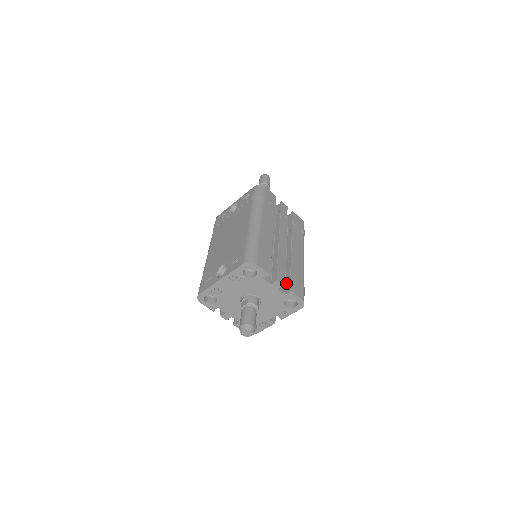
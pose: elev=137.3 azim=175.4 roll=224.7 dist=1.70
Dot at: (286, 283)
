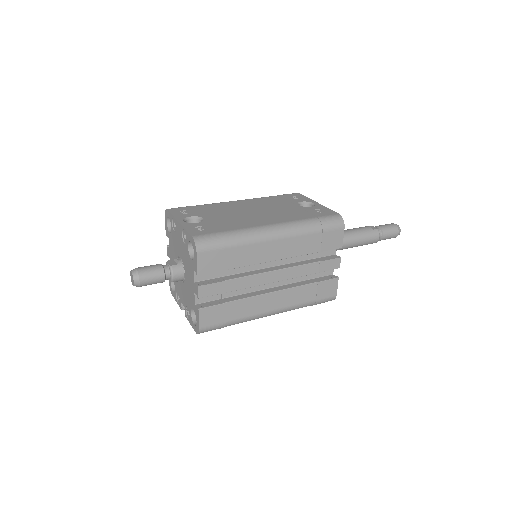
Dot at: (214, 301)
